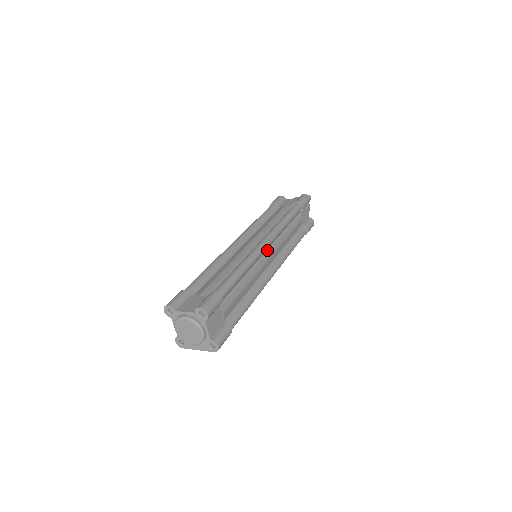
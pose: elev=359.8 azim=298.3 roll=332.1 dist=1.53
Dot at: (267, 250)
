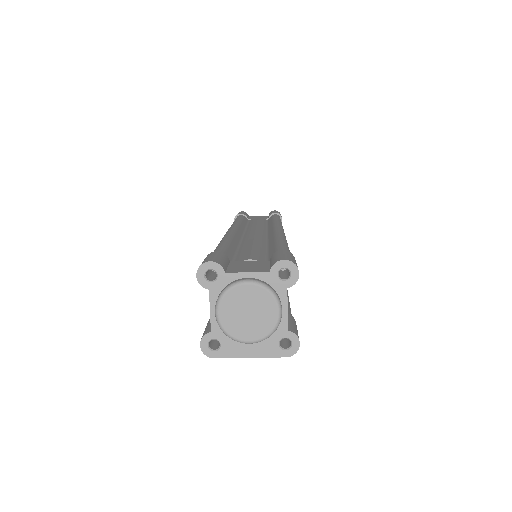
Dot at: occluded
